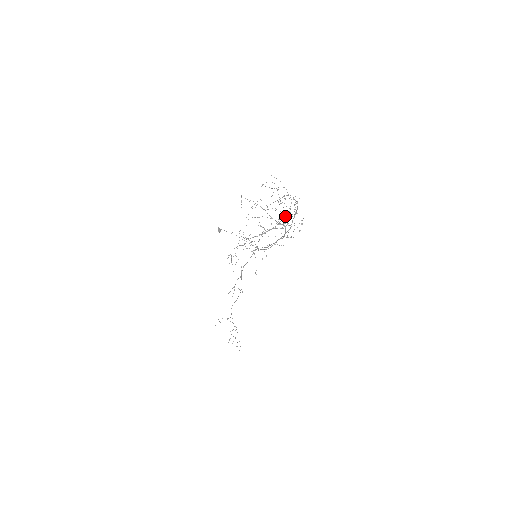
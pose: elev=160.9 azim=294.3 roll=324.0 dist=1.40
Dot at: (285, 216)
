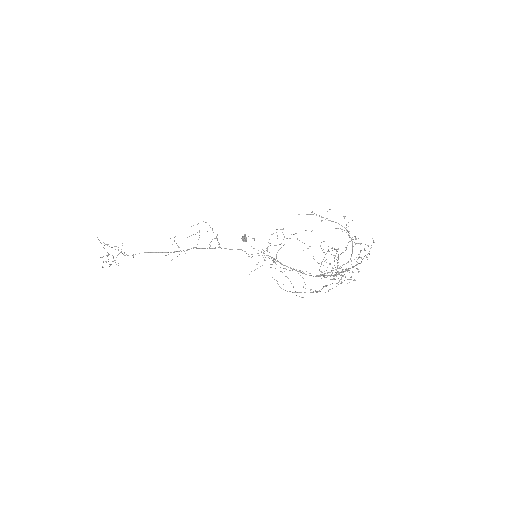
Dot at: occluded
